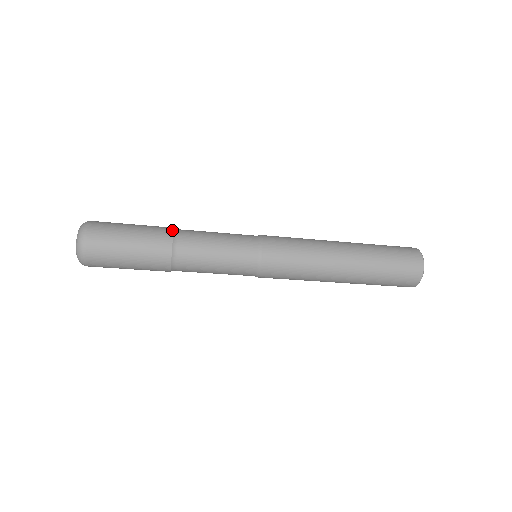
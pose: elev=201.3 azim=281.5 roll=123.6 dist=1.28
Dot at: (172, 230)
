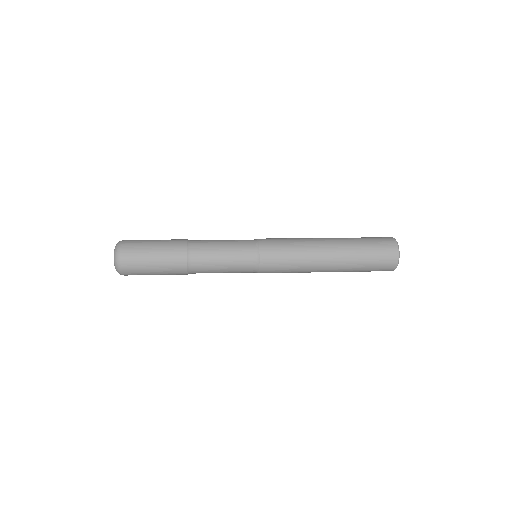
Dot at: (186, 243)
